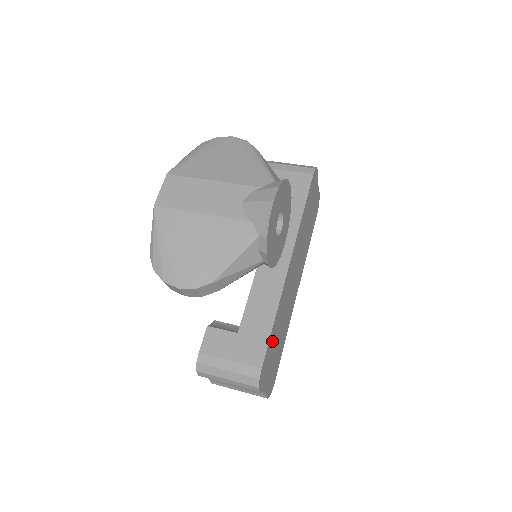
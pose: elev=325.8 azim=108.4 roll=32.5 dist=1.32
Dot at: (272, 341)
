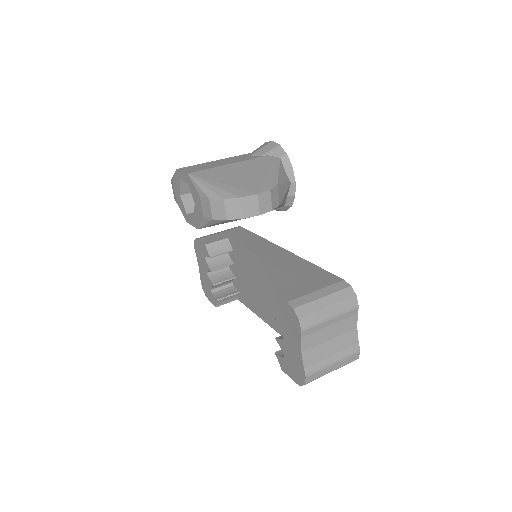
Dot at: occluded
